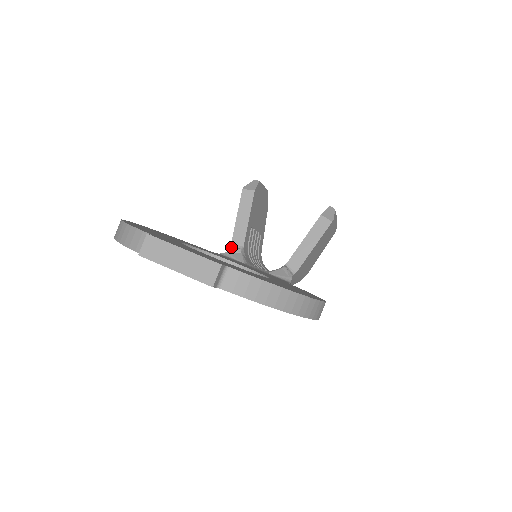
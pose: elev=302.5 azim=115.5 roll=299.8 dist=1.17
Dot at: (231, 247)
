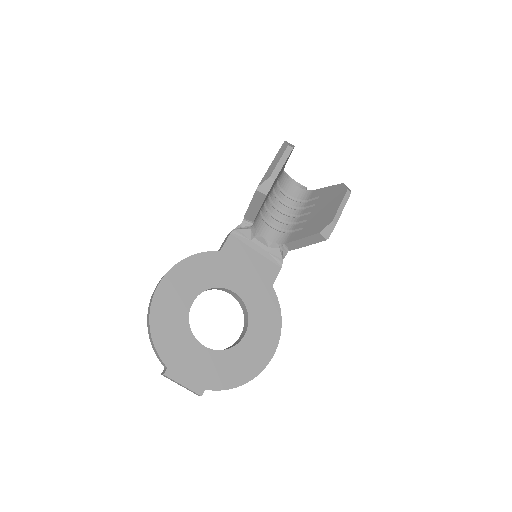
Dot at: (244, 219)
